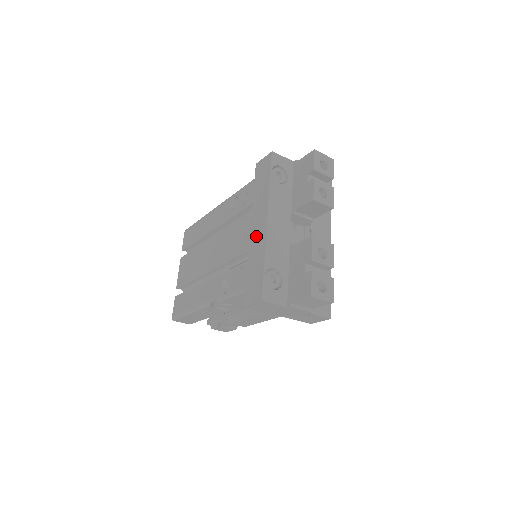
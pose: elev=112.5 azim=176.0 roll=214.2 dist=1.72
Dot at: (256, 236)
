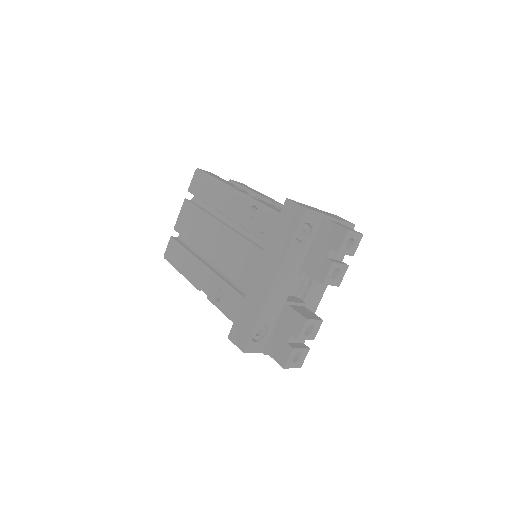
Dot at: (259, 285)
